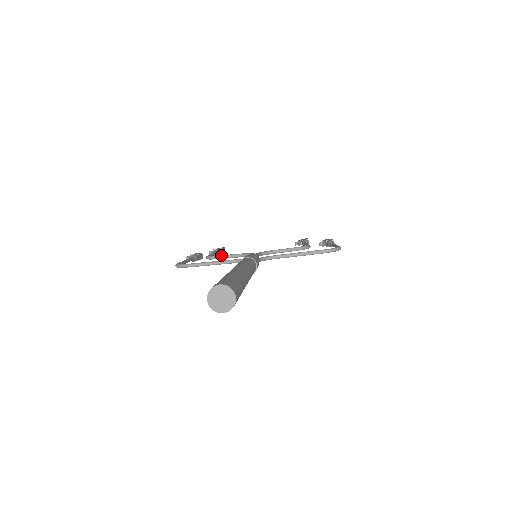
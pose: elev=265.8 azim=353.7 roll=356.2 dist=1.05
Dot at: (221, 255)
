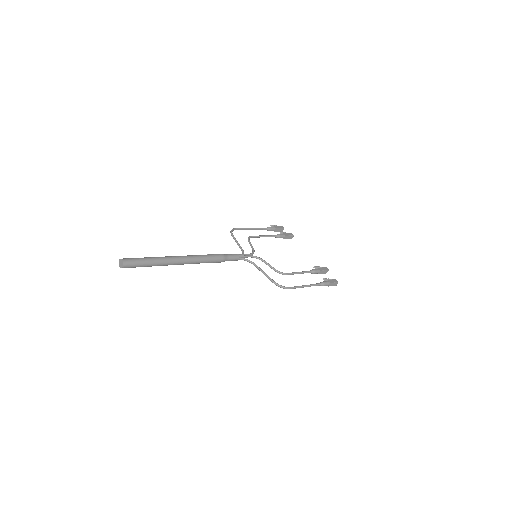
Dot at: occluded
